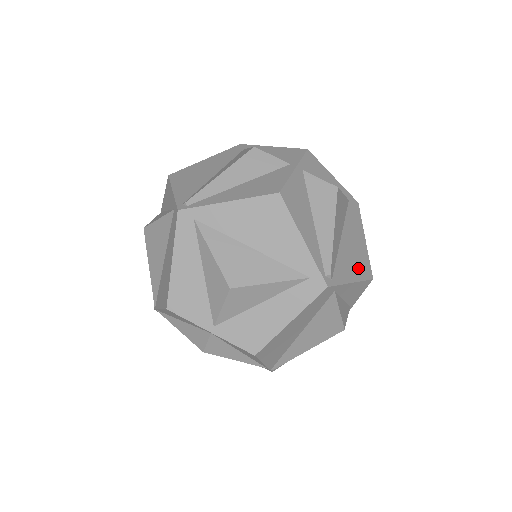
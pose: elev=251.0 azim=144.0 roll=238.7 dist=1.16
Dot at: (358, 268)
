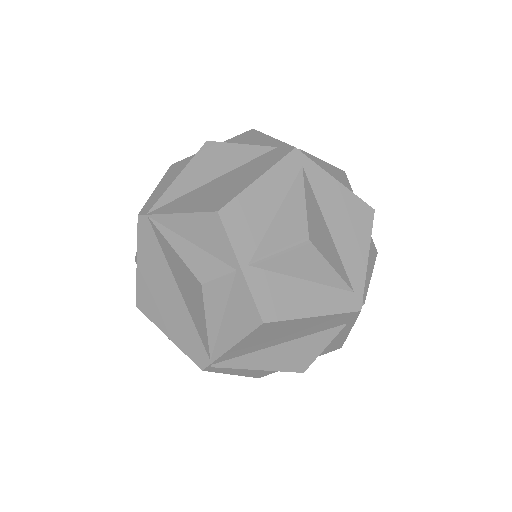
Dot at: occluded
